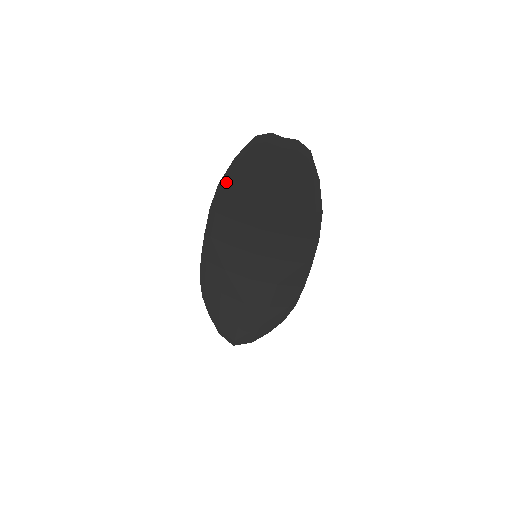
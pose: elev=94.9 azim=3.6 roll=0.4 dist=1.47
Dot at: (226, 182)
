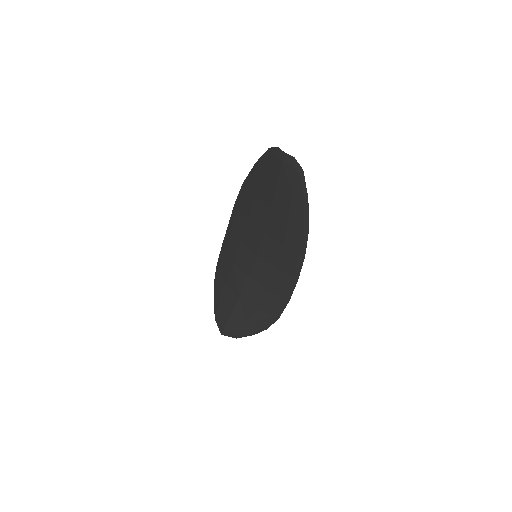
Dot at: (247, 183)
